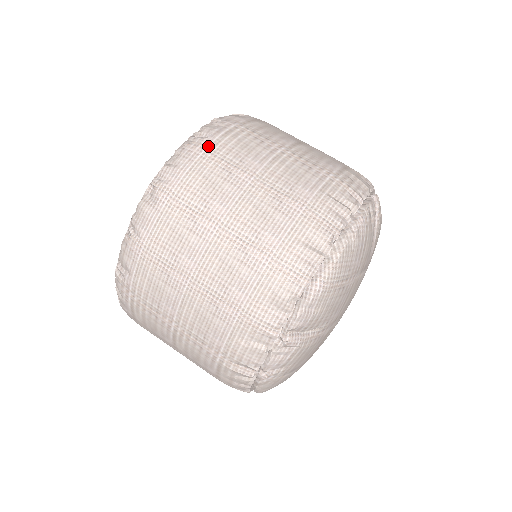
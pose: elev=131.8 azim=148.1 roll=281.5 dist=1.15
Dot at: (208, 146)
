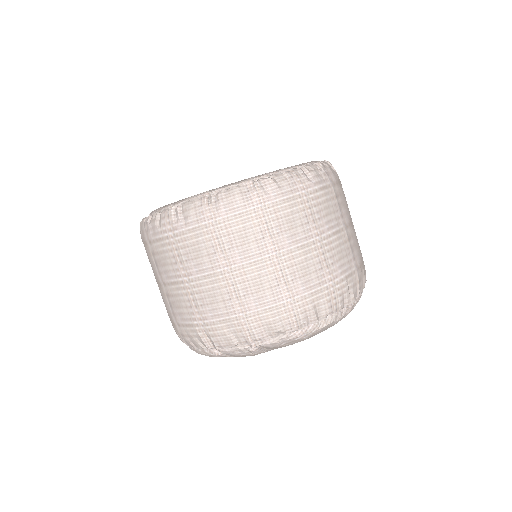
Dot at: (308, 190)
